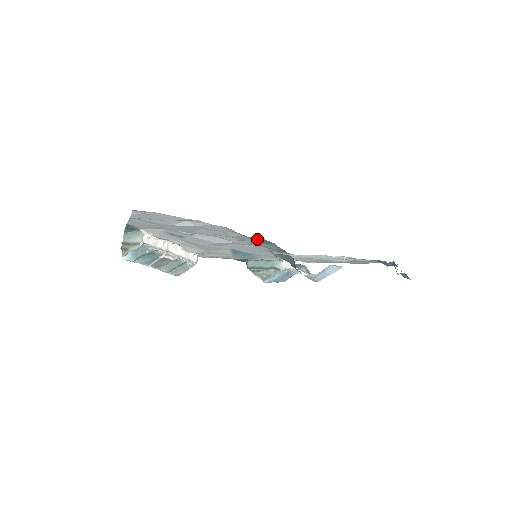
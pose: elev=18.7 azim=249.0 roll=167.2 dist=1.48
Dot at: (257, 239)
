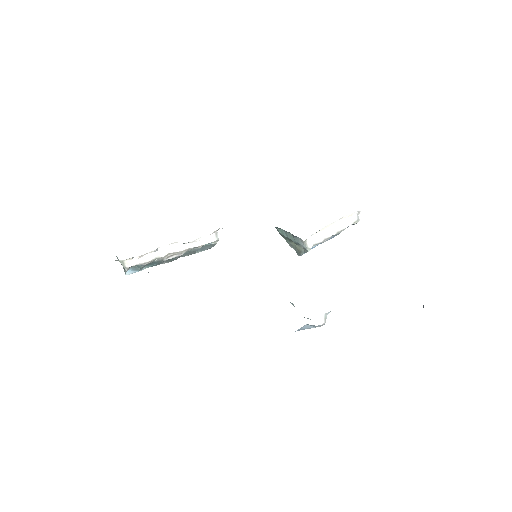
Dot at: occluded
